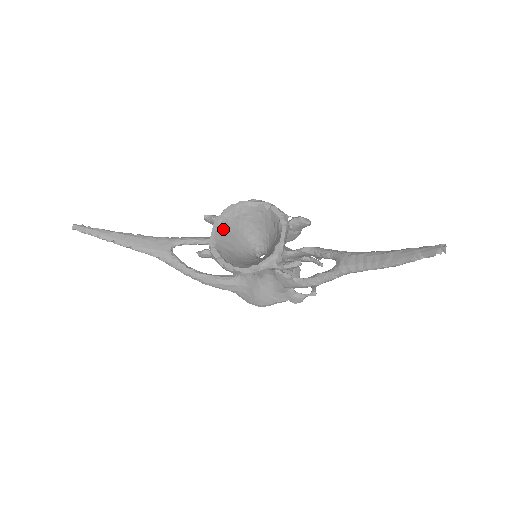
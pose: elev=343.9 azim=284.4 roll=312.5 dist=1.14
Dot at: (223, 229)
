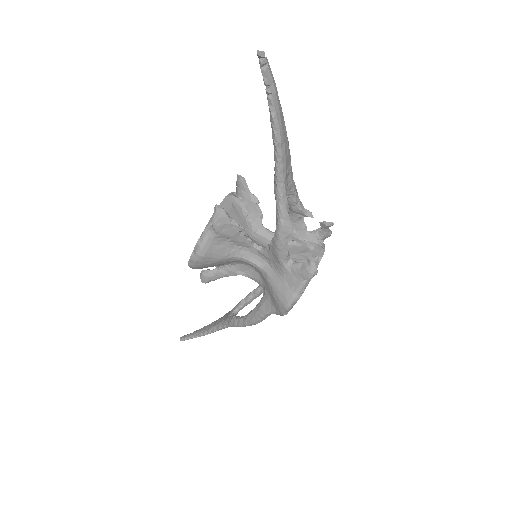
Dot at: occluded
